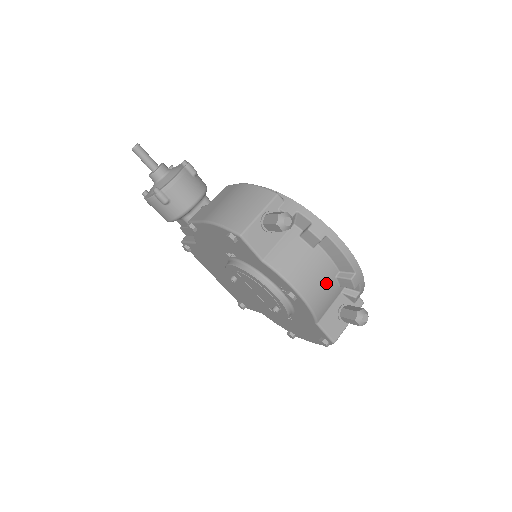
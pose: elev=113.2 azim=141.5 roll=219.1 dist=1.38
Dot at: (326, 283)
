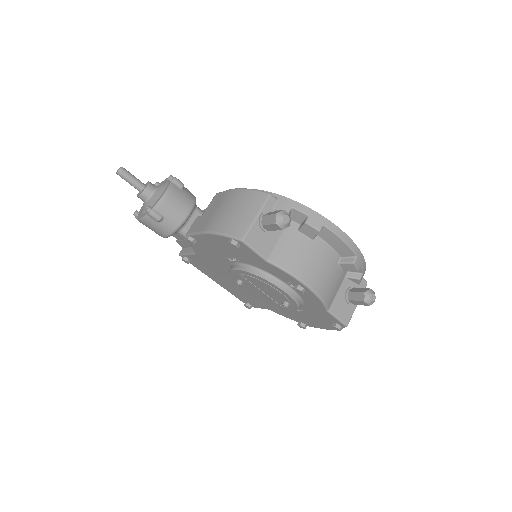
Dot at: (330, 271)
